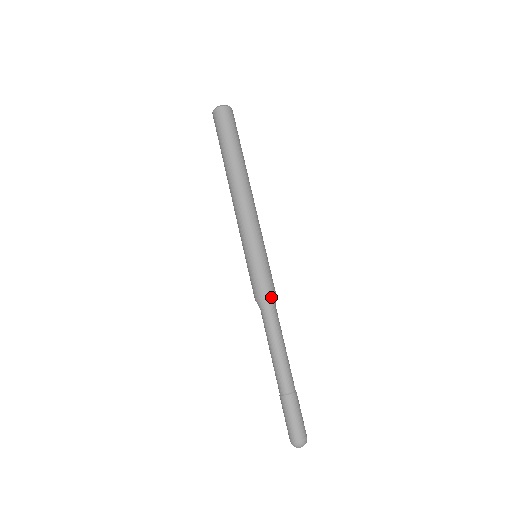
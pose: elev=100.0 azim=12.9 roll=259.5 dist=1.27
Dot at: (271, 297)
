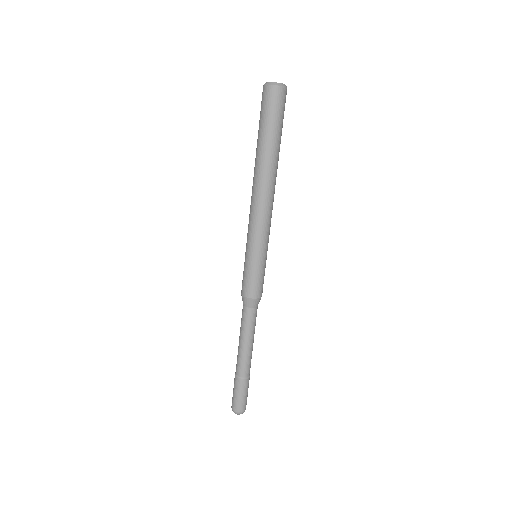
Dot at: (256, 300)
